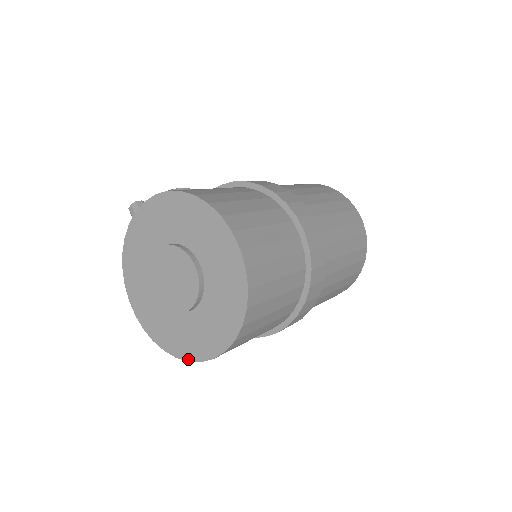
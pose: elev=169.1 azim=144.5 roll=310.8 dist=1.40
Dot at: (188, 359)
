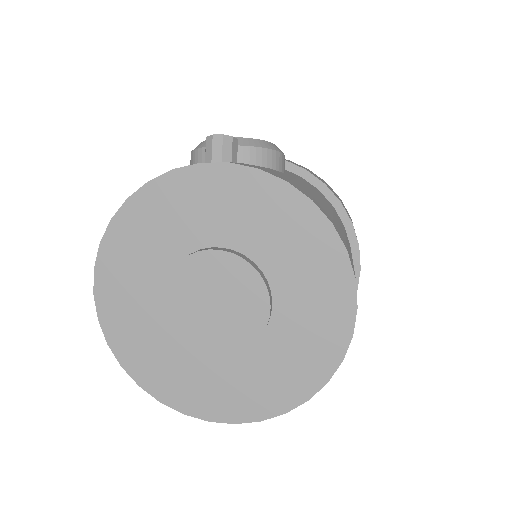
Dot at: (141, 384)
